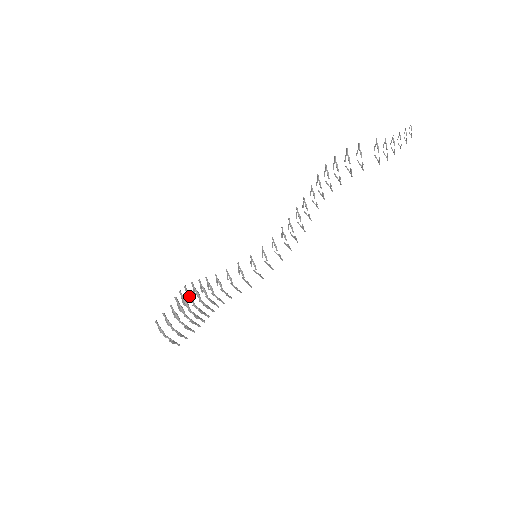
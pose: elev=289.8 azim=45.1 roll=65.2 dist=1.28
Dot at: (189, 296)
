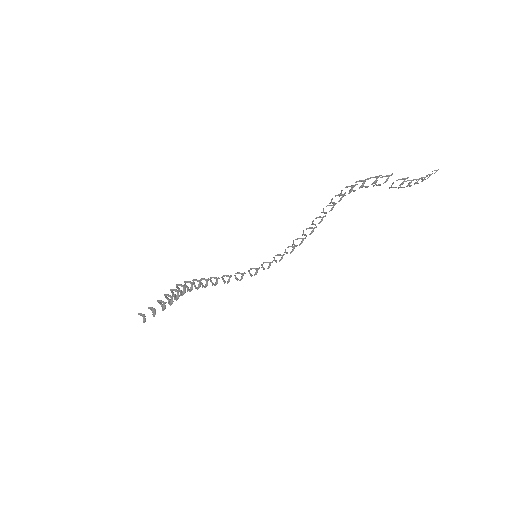
Dot at: (184, 290)
